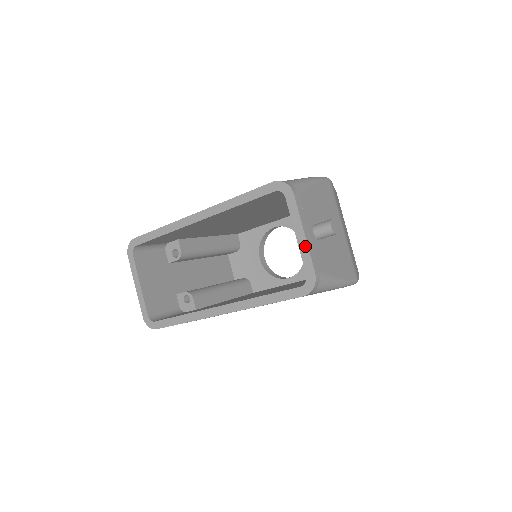
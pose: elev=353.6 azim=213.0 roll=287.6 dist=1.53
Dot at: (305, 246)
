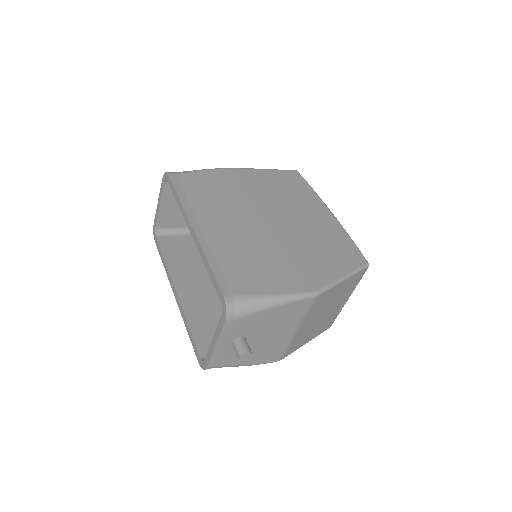
Dot at: (212, 350)
